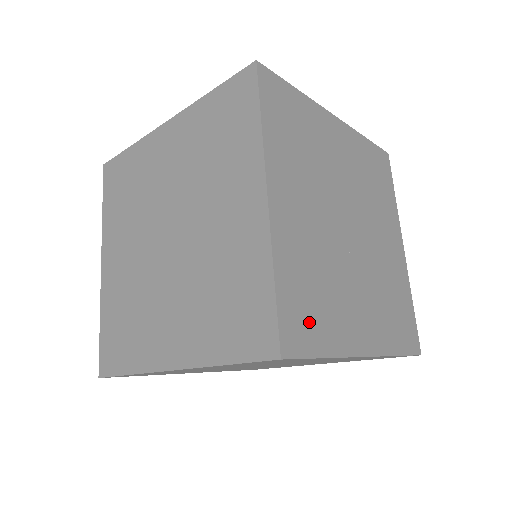
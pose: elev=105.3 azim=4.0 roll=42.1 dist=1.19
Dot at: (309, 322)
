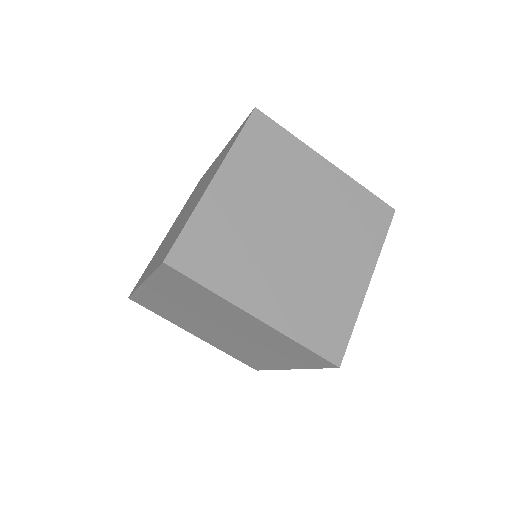
Dot at: (205, 260)
